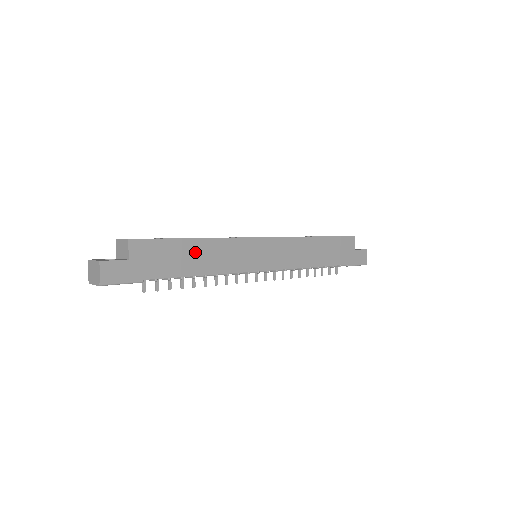
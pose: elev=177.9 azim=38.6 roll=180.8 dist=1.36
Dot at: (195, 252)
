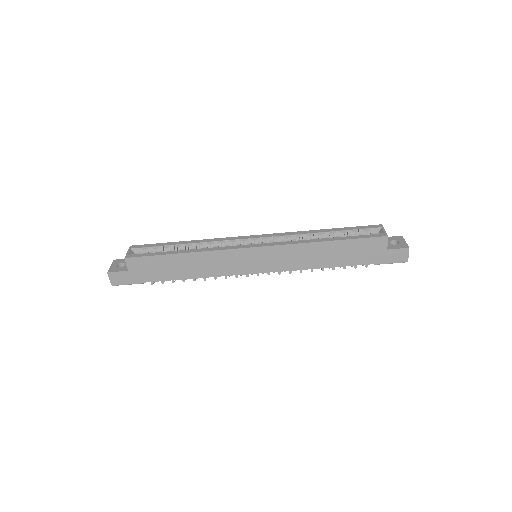
Dot at: (183, 263)
